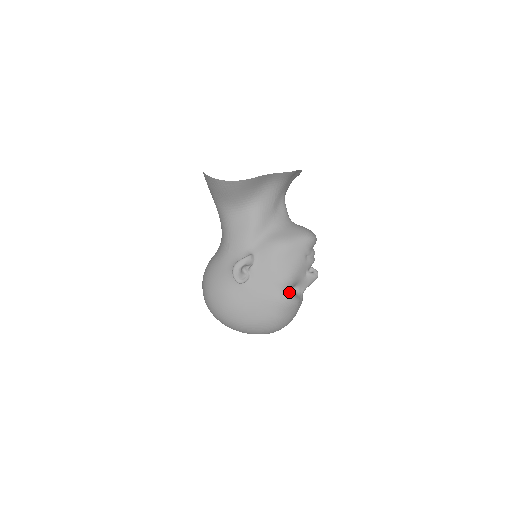
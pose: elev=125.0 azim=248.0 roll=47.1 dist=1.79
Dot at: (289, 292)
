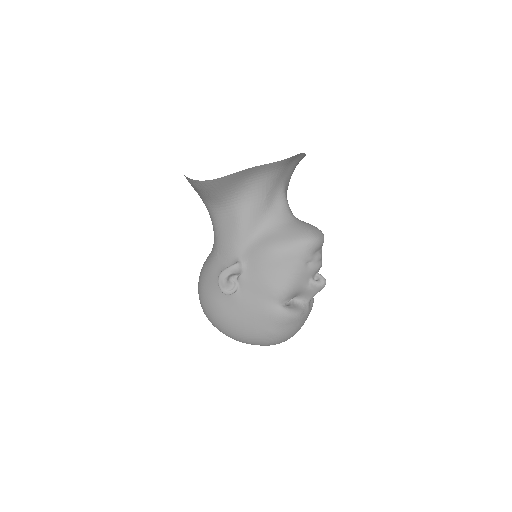
Dot at: (289, 303)
